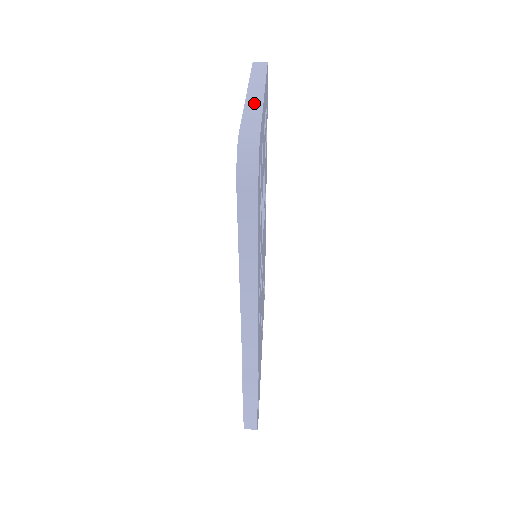
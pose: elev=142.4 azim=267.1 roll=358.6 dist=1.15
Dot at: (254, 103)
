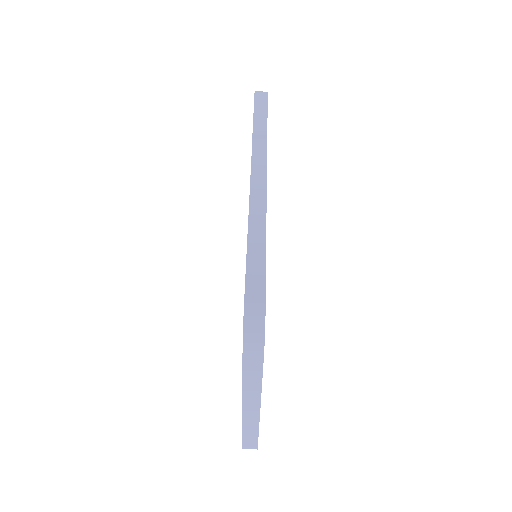
Dot at: (251, 423)
